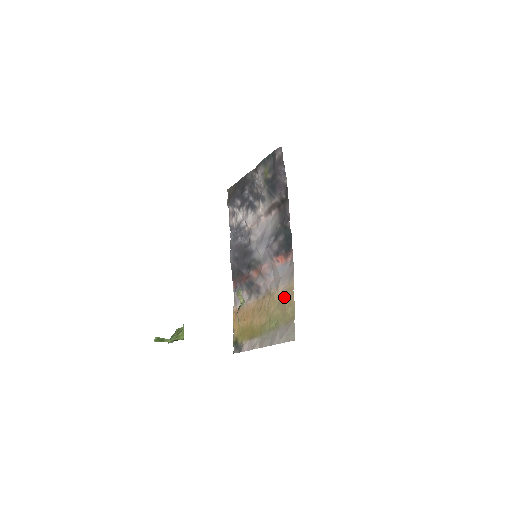
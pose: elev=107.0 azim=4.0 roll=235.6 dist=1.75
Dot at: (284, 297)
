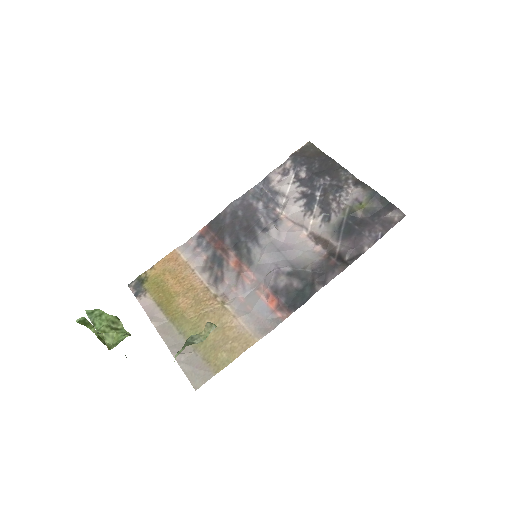
Dot at: (233, 335)
